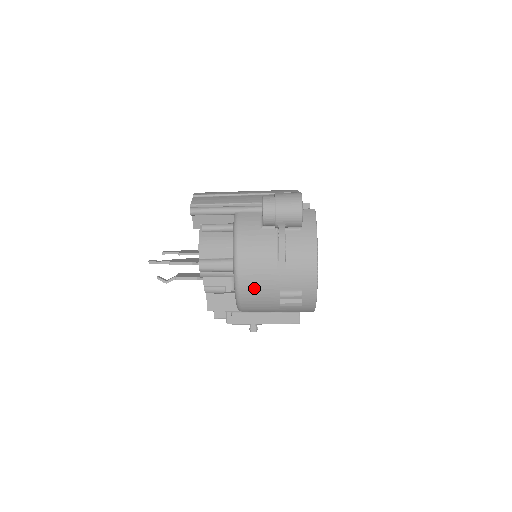
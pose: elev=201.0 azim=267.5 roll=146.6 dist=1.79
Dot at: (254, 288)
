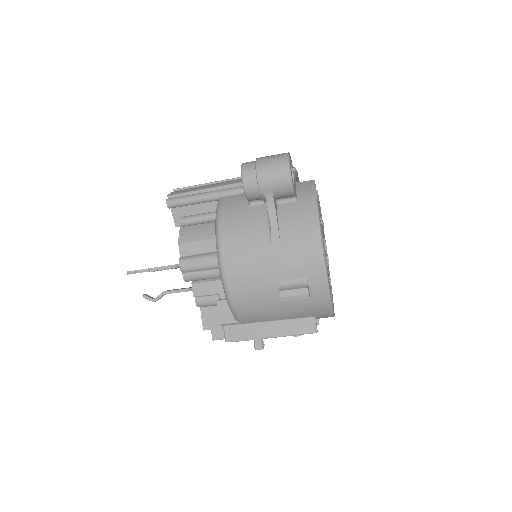
Dot at: (246, 282)
